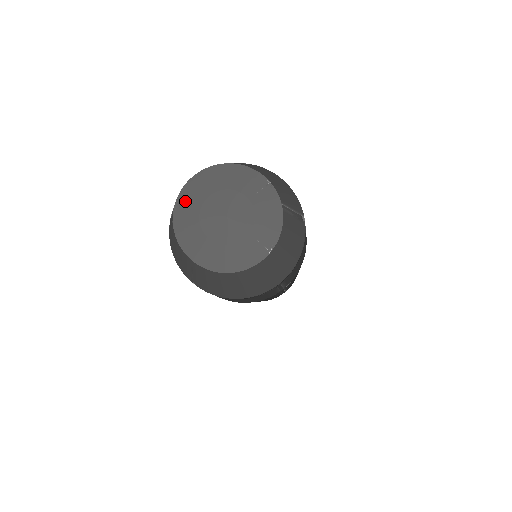
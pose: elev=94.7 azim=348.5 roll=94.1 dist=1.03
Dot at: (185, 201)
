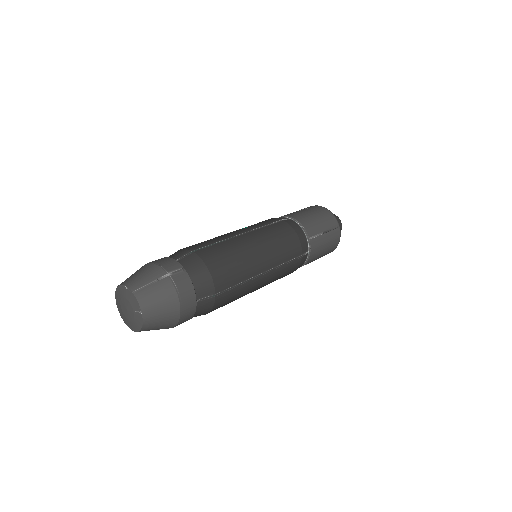
Dot at: (120, 311)
